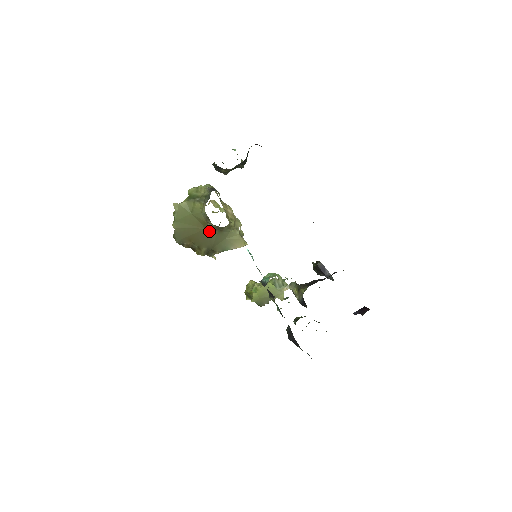
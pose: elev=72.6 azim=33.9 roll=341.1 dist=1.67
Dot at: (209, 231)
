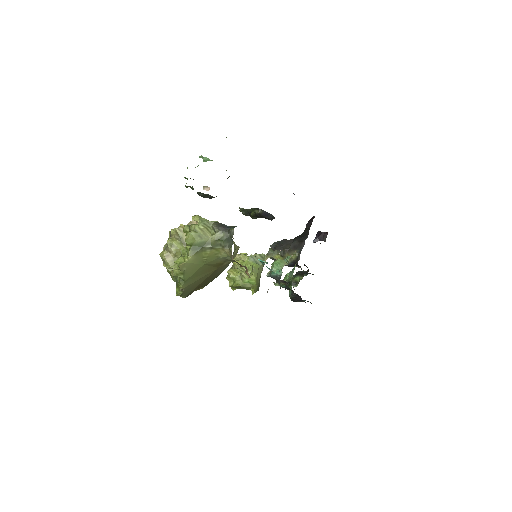
Dot at: (221, 267)
